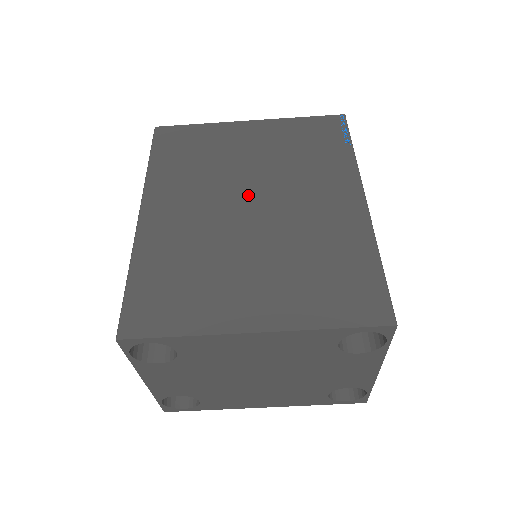
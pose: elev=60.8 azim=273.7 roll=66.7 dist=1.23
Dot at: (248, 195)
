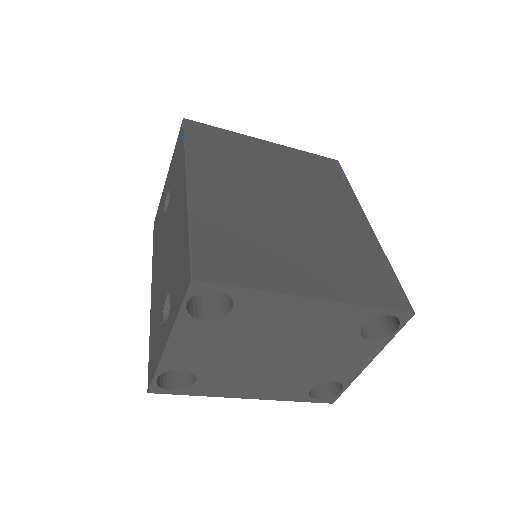
Dot at: (280, 195)
